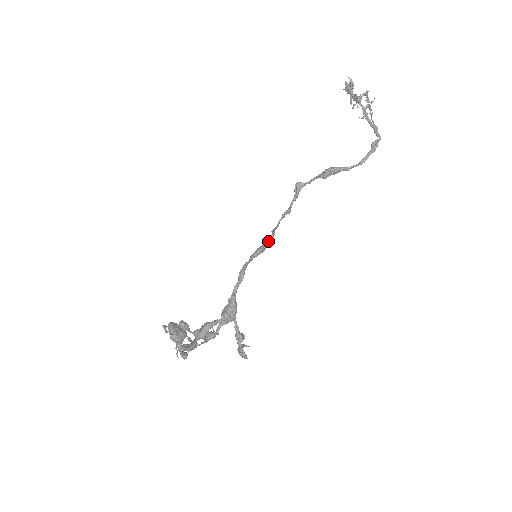
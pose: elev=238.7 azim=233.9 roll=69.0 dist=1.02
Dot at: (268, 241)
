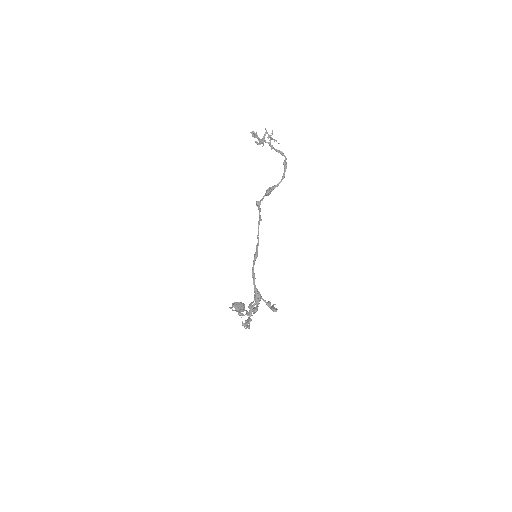
Dot at: occluded
